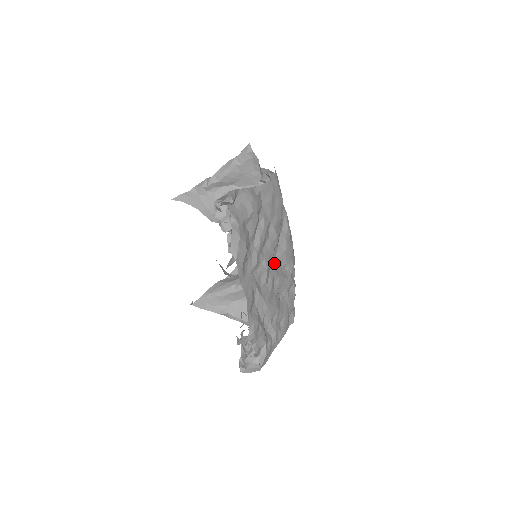
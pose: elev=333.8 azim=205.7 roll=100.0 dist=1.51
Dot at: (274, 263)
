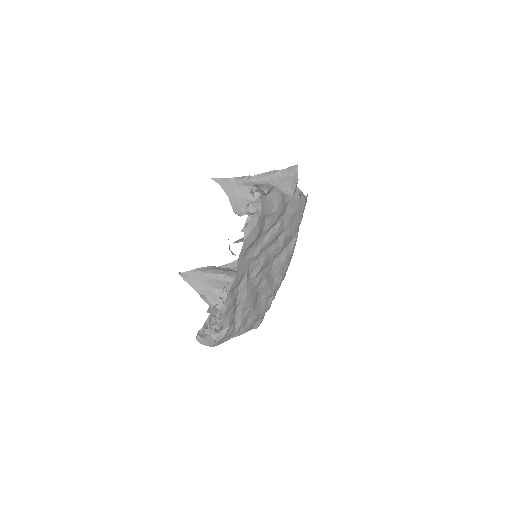
Dot at: (269, 267)
